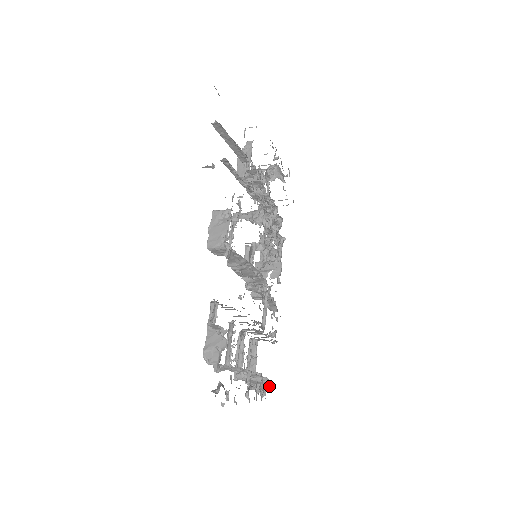
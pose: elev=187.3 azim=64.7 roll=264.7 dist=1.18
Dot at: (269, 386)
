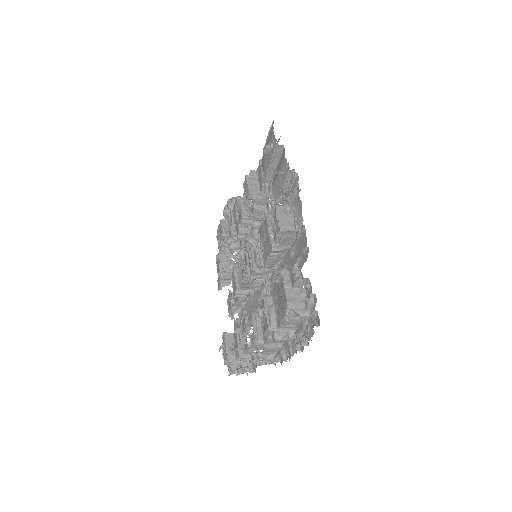
Dot at: (251, 368)
